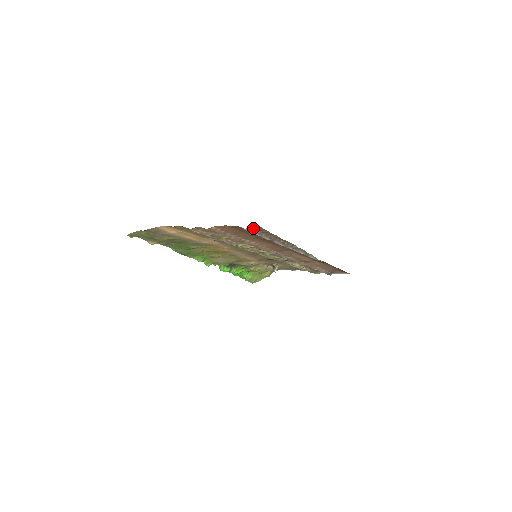
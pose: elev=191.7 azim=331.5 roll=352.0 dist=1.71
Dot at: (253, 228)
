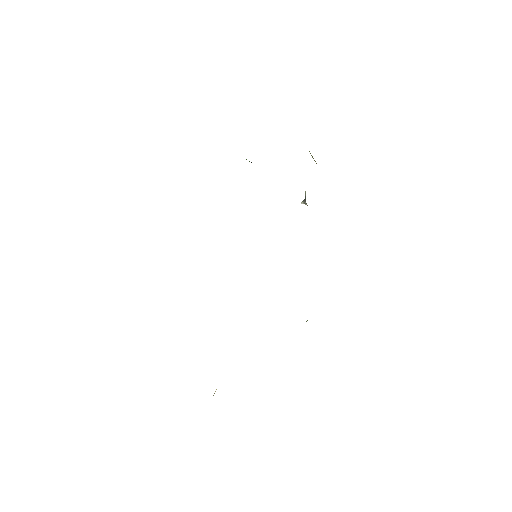
Dot at: occluded
